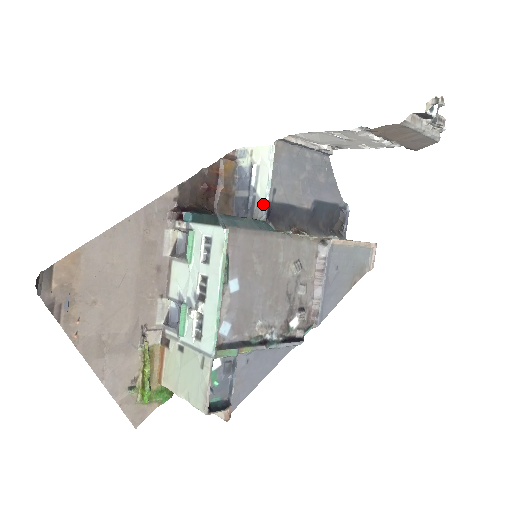
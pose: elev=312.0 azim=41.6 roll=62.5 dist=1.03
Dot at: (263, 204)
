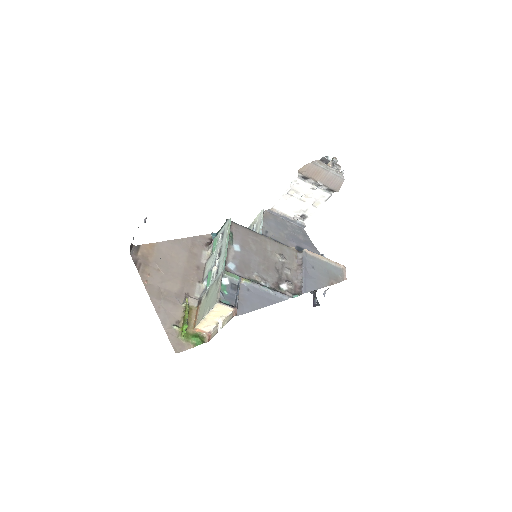
Dot at: occluded
